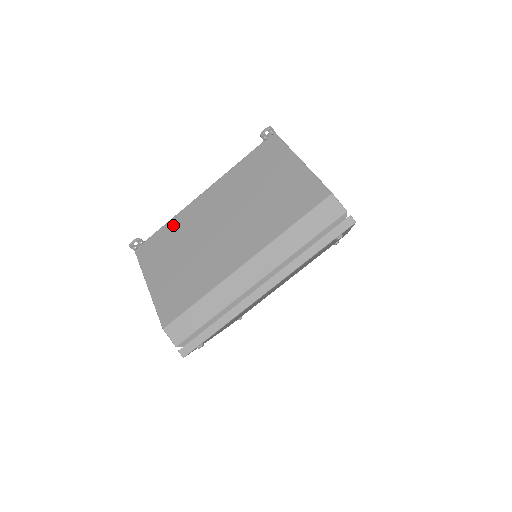
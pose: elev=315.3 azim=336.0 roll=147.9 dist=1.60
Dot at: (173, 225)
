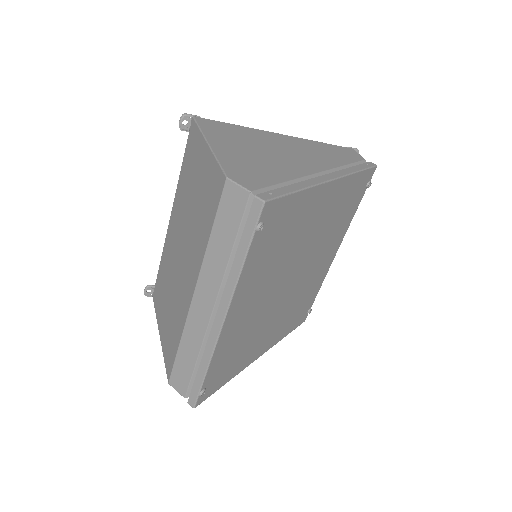
Dot at: (162, 262)
